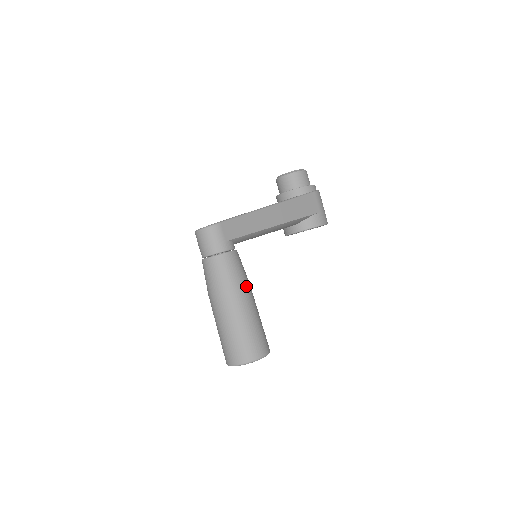
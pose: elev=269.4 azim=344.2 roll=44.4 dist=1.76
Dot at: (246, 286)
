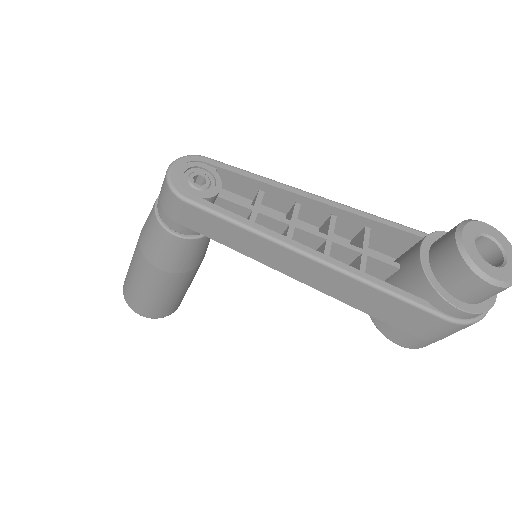
Dot at: (168, 273)
